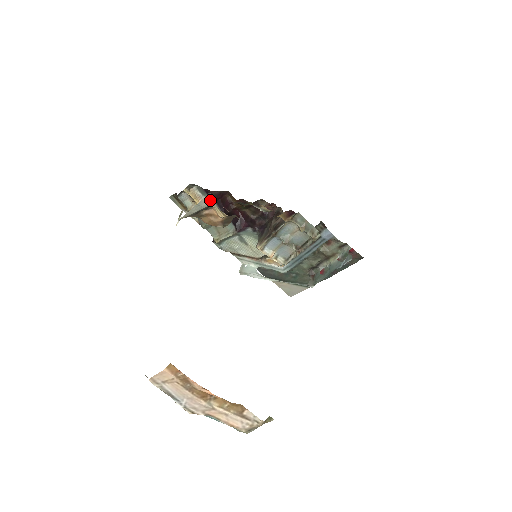
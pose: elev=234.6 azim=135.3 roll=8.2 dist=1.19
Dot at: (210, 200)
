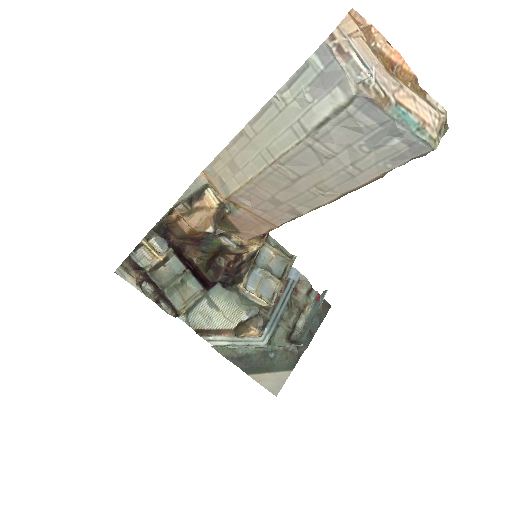
Dot at: (172, 251)
